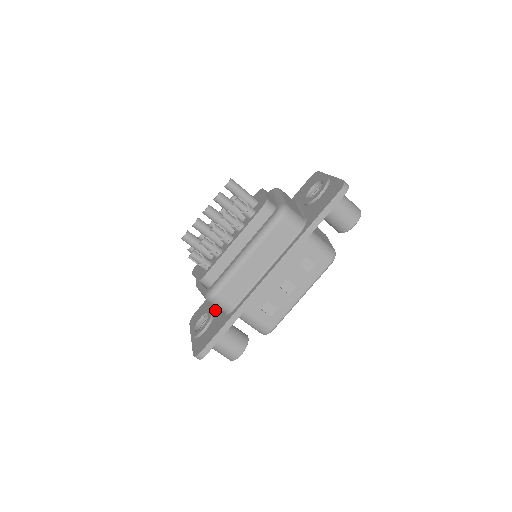
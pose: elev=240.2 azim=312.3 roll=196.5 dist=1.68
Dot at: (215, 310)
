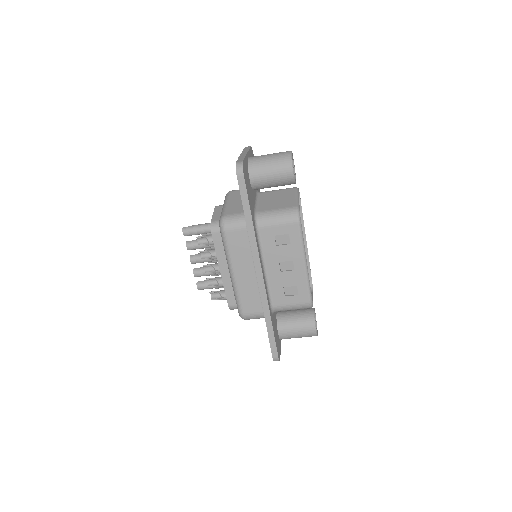
Dot at: occluded
